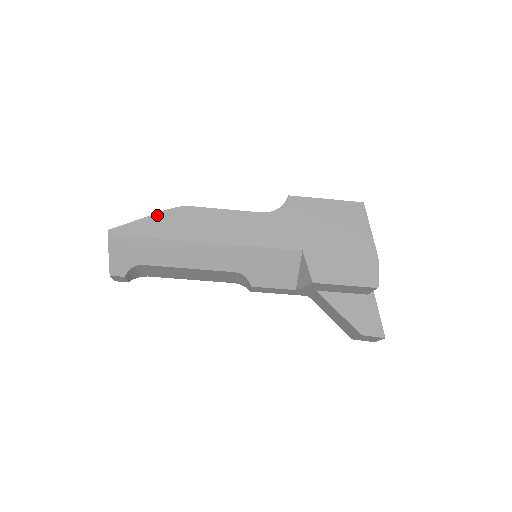
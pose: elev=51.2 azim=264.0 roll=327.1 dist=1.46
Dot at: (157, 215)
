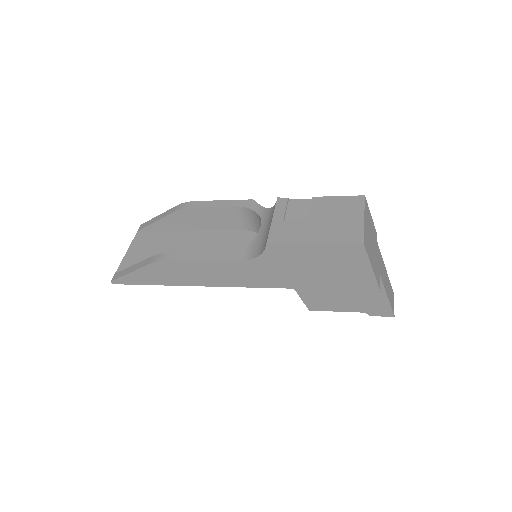
Dot at: (142, 269)
